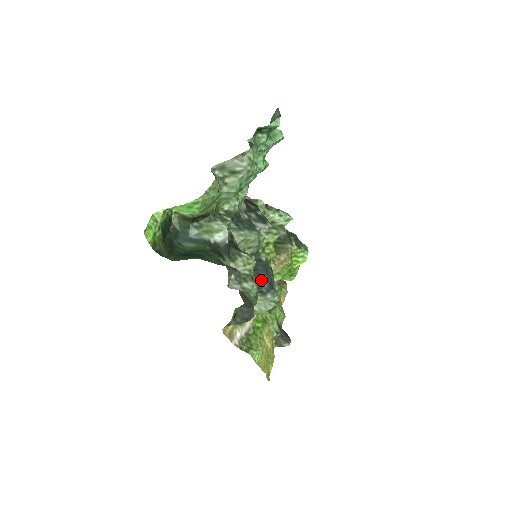
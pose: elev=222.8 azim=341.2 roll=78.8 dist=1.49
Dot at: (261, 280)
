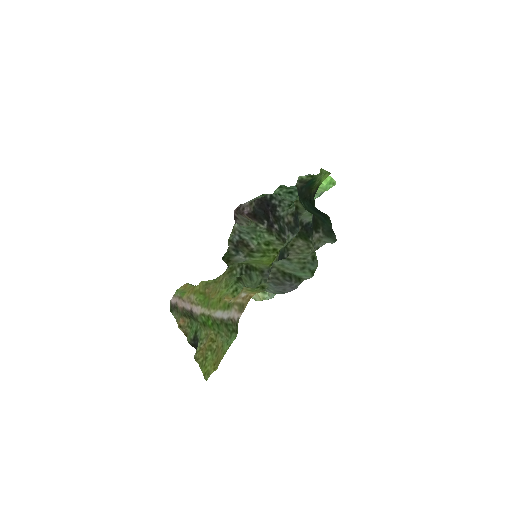
Dot at: occluded
